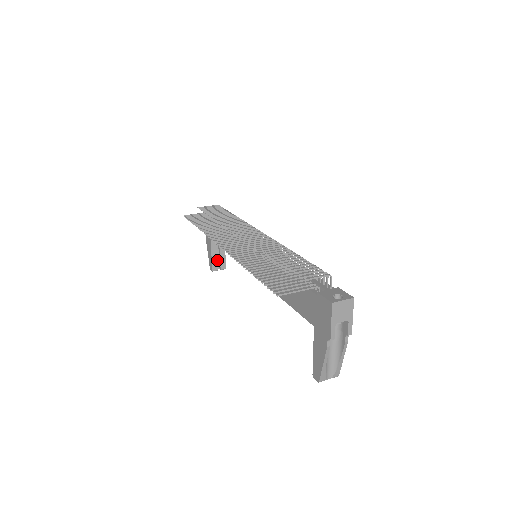
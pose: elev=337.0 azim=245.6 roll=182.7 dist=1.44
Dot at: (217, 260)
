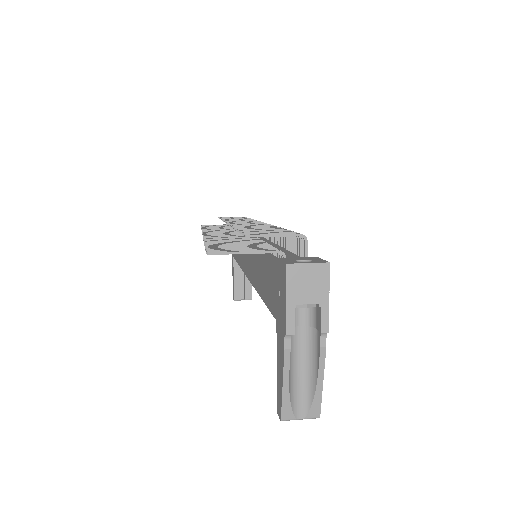
Dot at: (242, 287)
